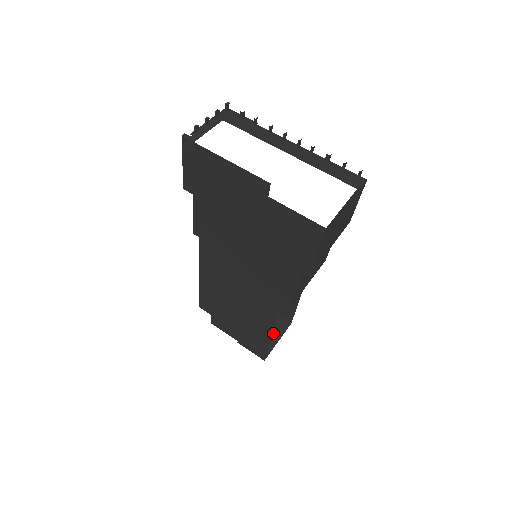
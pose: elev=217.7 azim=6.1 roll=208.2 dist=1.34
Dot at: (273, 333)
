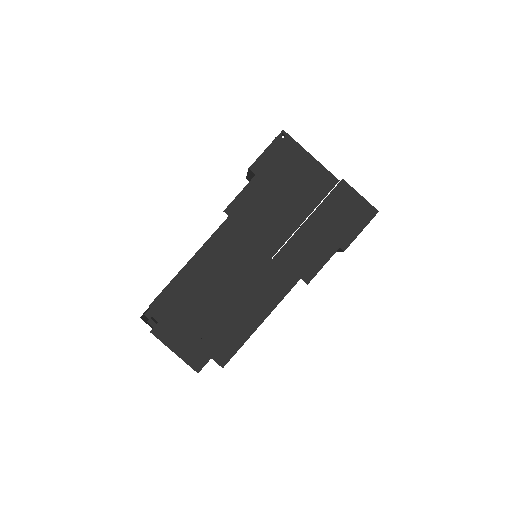
Dot at: occluded
